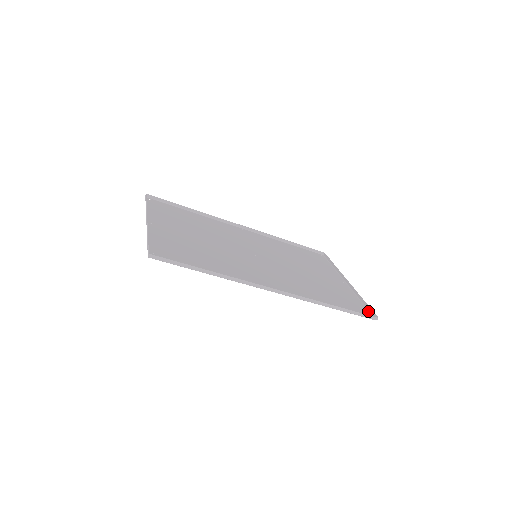
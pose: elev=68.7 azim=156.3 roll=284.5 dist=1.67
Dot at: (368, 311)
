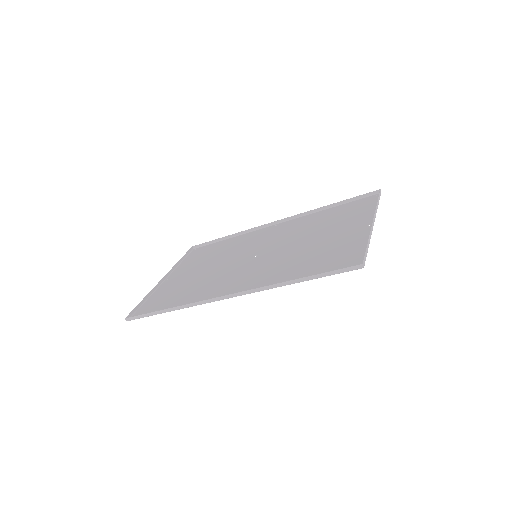
Dot at: occluded
